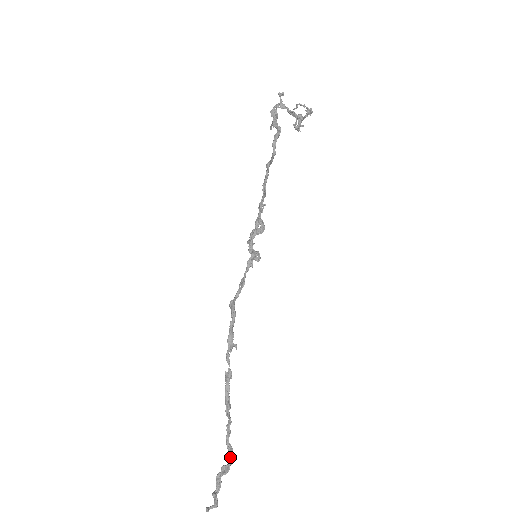
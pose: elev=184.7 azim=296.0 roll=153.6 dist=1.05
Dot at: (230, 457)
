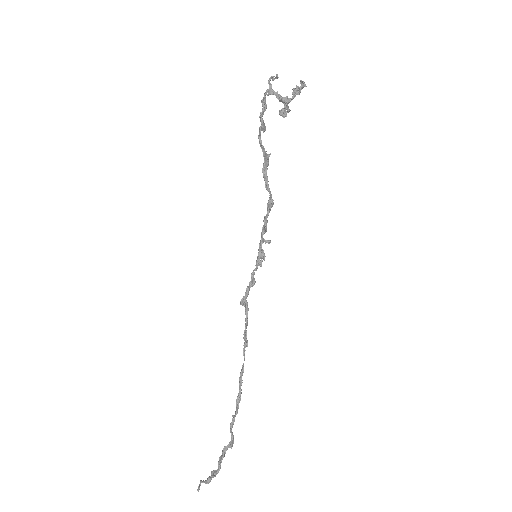
Dot at: occluded
